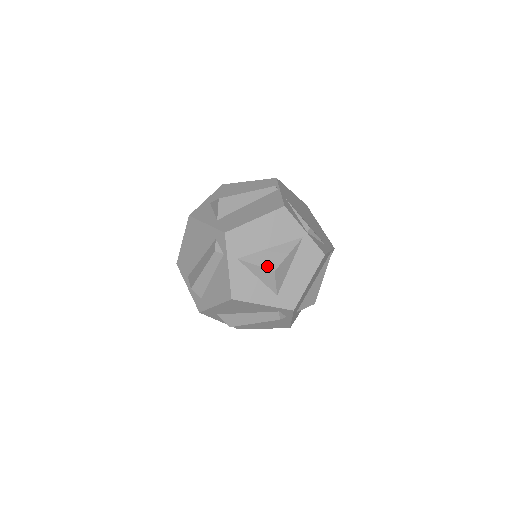
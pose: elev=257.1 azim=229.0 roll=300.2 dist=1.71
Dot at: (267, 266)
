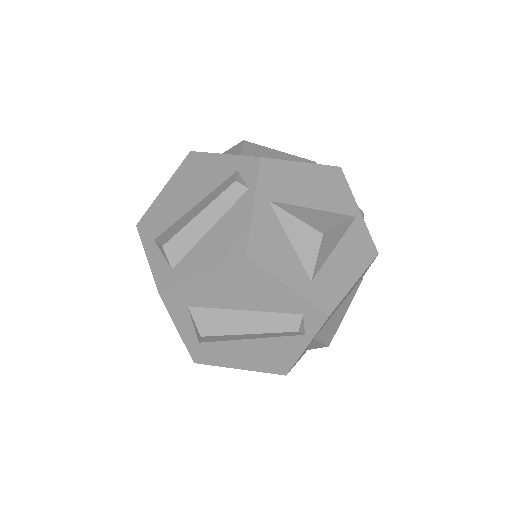
Dot at: (312, 224)
